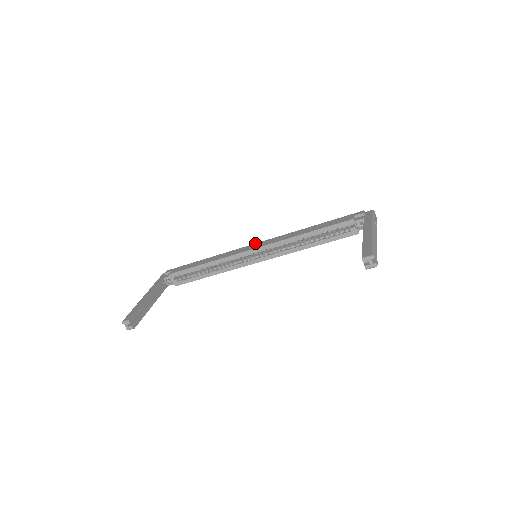
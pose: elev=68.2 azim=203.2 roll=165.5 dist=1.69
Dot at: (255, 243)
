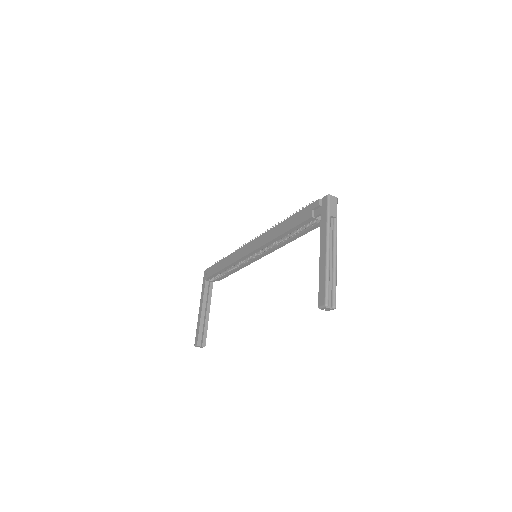
Dot at: (250, 242)
